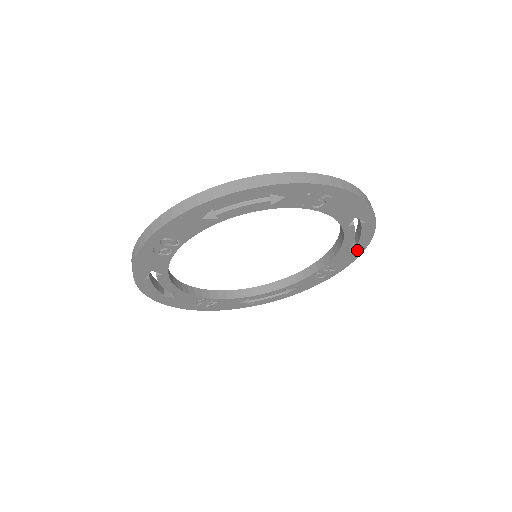
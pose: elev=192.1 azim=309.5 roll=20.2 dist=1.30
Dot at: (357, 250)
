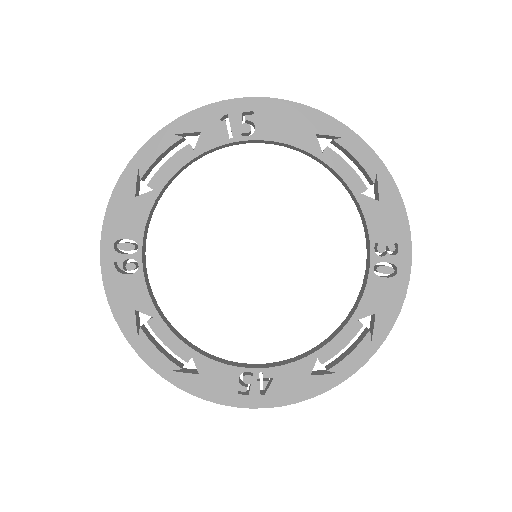
Dot at: (387, 195)
